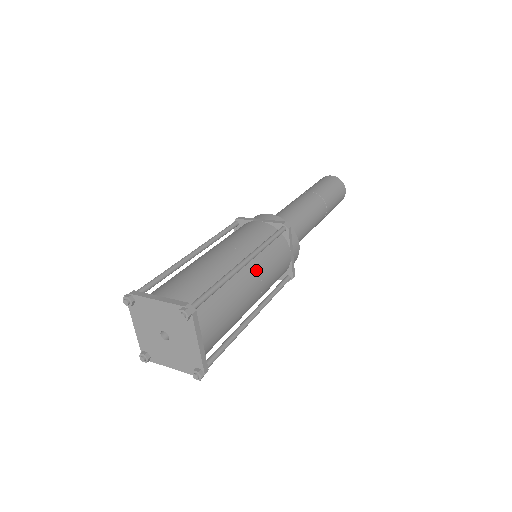
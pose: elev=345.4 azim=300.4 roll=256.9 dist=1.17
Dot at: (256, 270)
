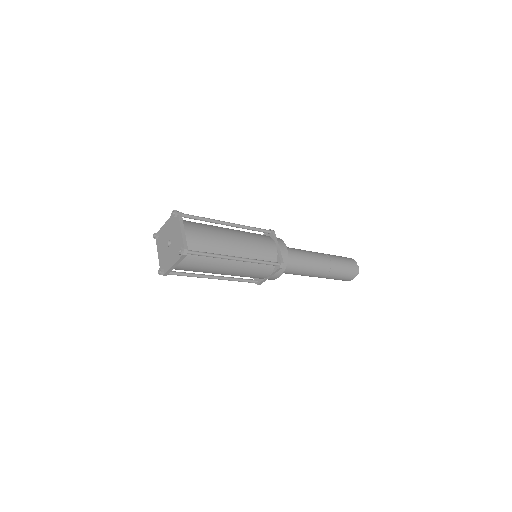
Dot at: (239, 266)
